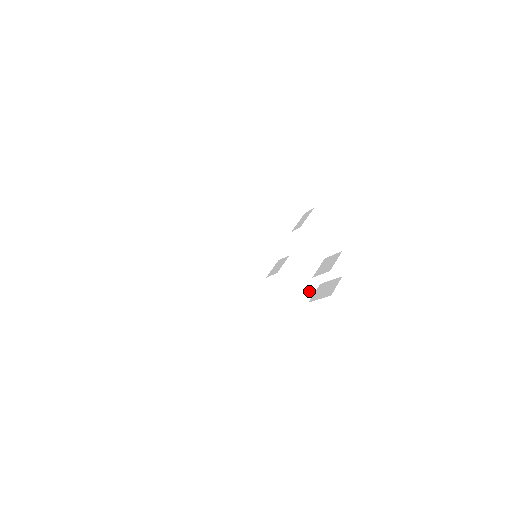
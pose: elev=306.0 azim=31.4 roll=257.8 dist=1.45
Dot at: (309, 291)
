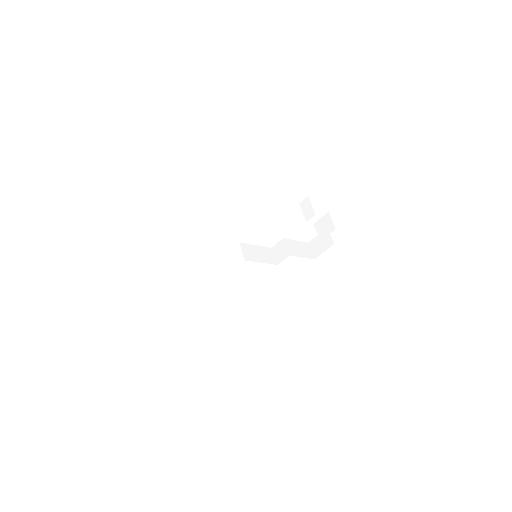
Dot at: (309, 252)
